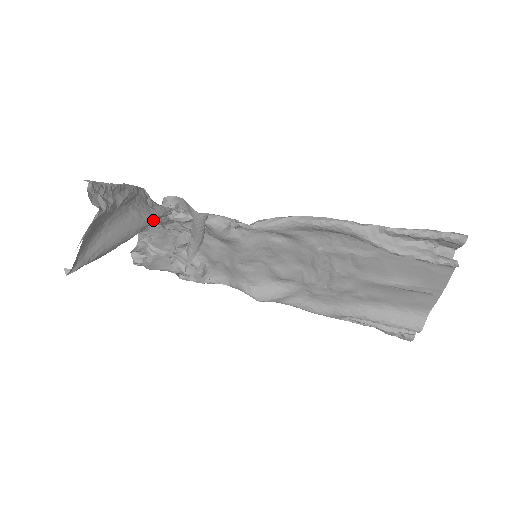
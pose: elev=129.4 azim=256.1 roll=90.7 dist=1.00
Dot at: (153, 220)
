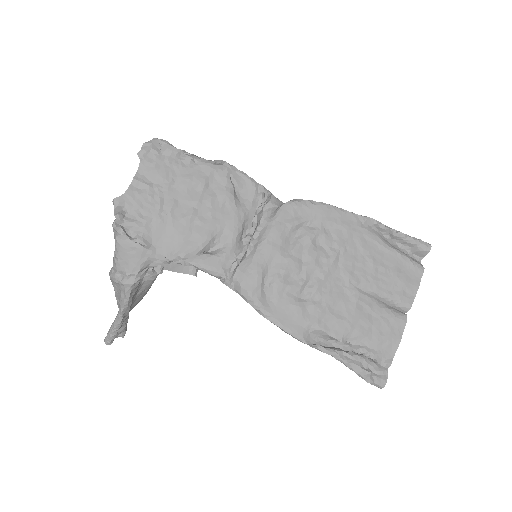
Dot at: (153, 282)
